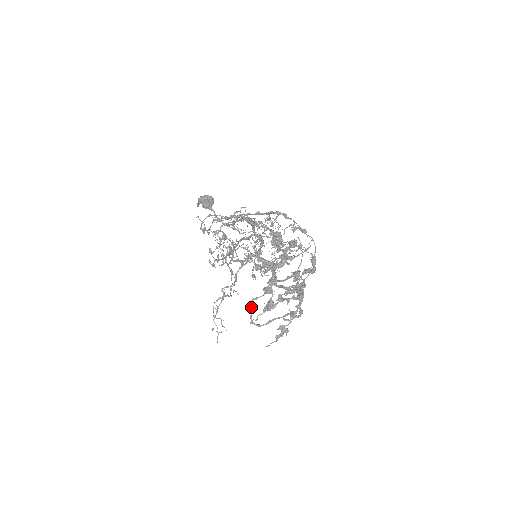
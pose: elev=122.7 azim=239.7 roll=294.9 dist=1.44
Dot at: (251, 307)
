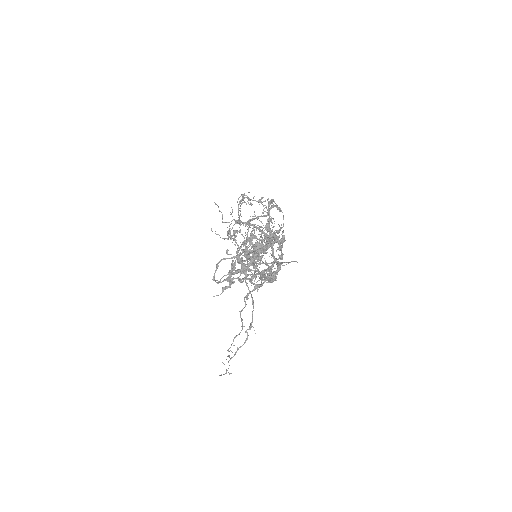
Dot at: (218, 265)
